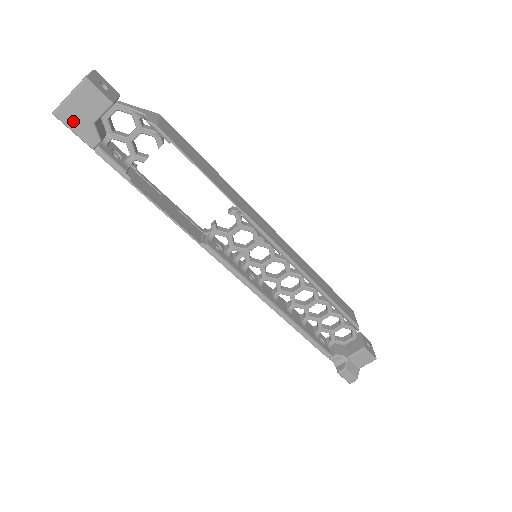
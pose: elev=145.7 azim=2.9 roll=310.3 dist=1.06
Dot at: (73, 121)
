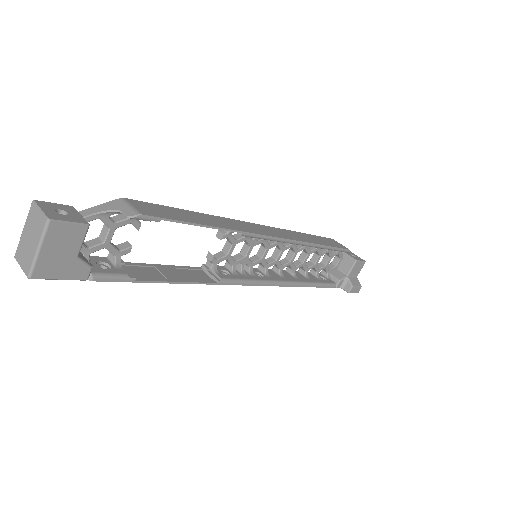
Dot at: (55, 270)
